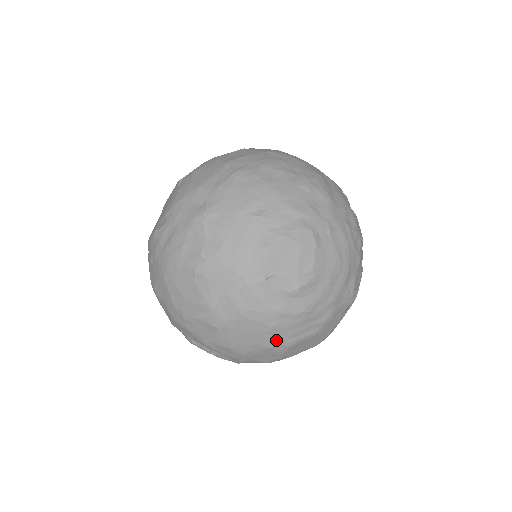
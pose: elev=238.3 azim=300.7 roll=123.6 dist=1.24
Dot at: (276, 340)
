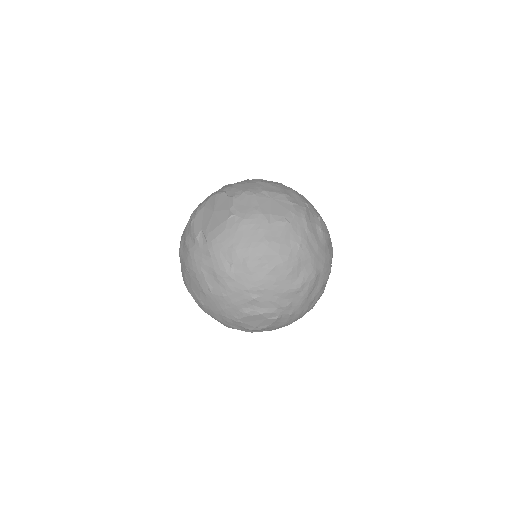
Dot at: occluded
